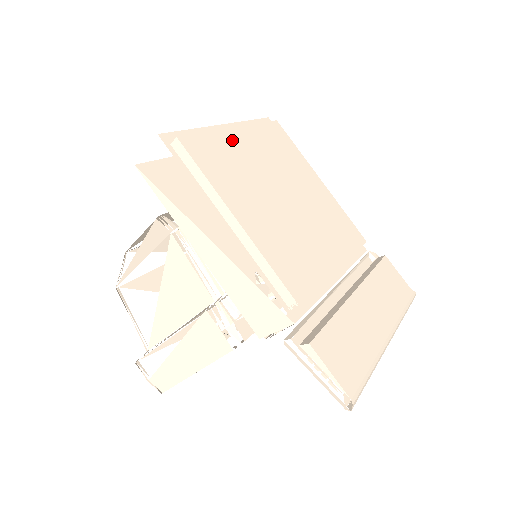
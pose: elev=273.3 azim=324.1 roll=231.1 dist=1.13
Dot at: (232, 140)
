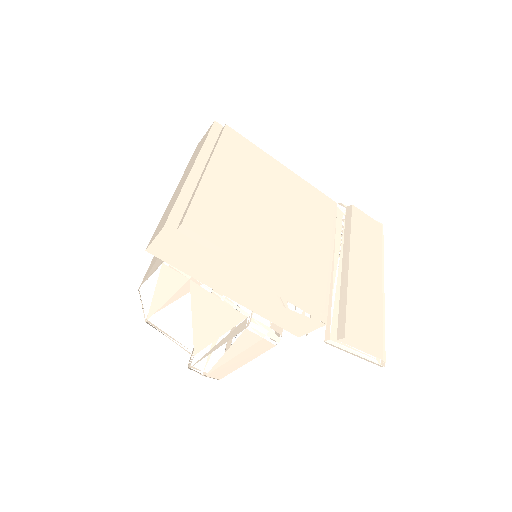
Dot at: (213, 186)
